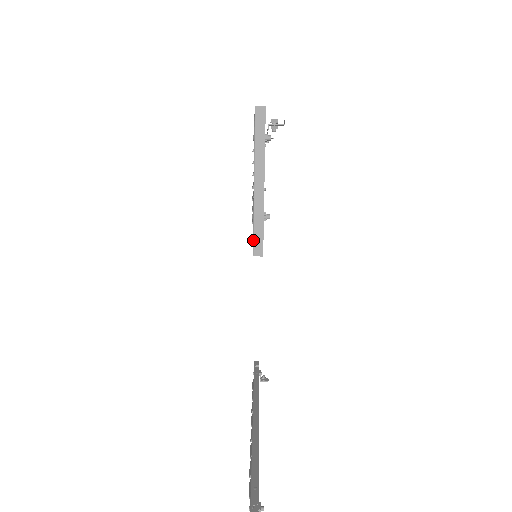
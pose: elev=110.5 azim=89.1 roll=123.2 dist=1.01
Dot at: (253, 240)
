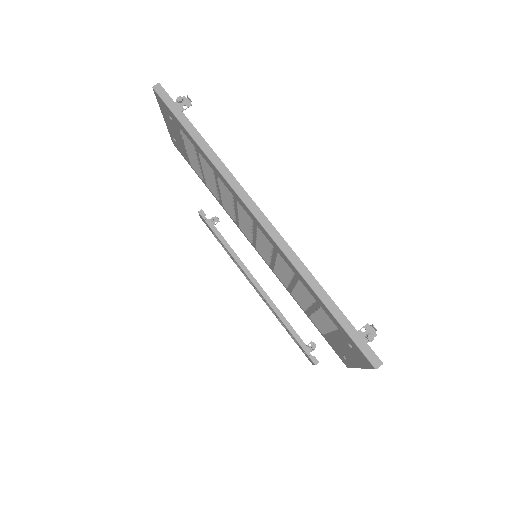
Dot at: occluded
